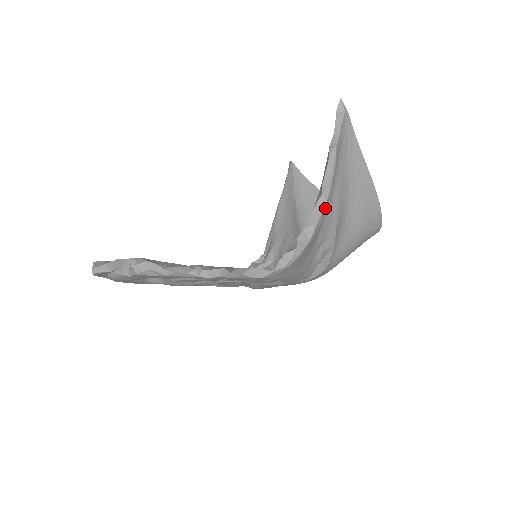
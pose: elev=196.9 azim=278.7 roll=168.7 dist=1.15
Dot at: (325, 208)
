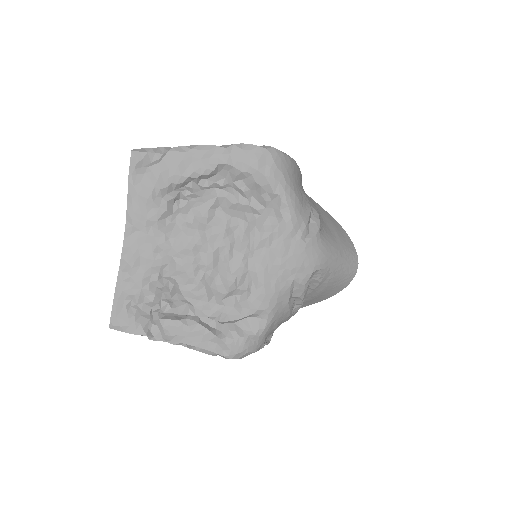
Dot at: occluded
